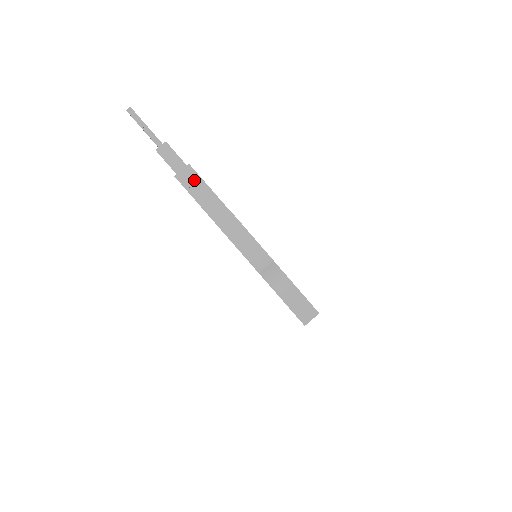
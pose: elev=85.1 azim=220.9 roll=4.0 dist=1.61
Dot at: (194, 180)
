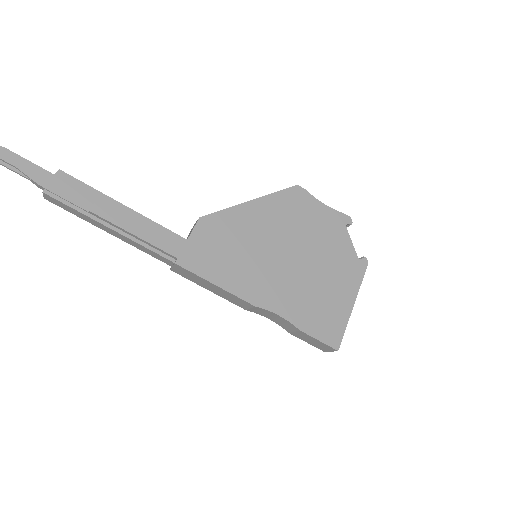
Dot at: (109, 229)
